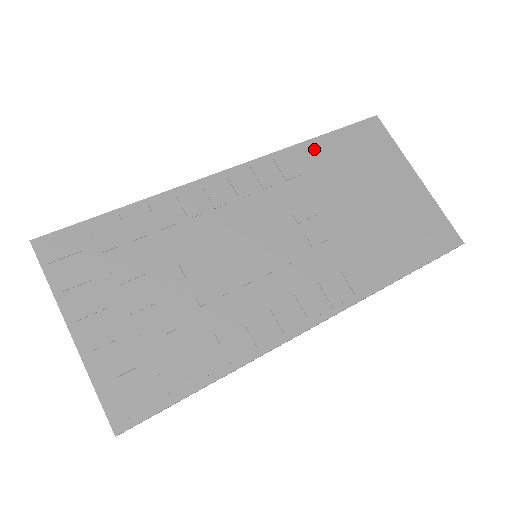
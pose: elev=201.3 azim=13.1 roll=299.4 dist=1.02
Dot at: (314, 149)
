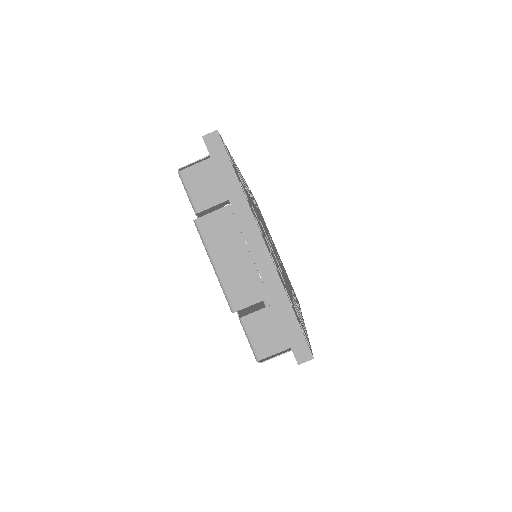
Dot at: occluded
